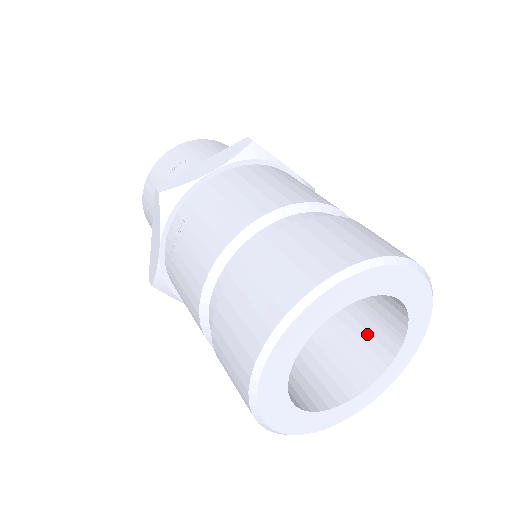
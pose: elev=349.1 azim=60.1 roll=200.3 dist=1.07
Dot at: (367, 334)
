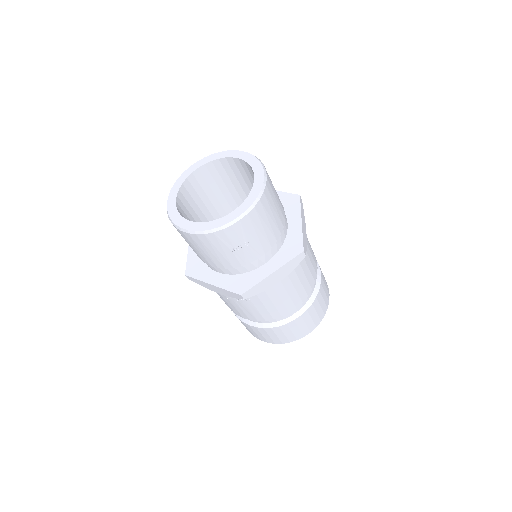
Dot at: occluded
